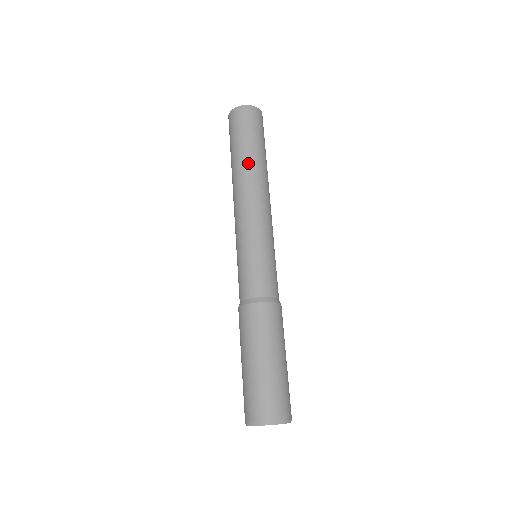
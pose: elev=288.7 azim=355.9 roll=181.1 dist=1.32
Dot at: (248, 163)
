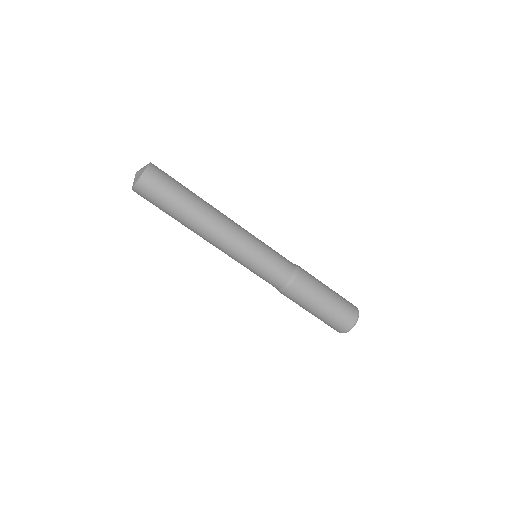
Dot at: (195, 212)
